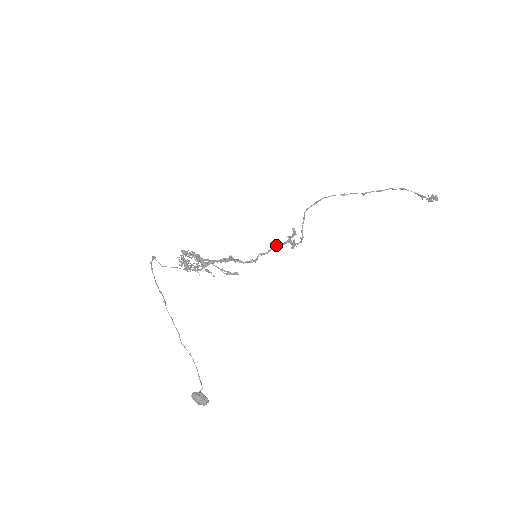
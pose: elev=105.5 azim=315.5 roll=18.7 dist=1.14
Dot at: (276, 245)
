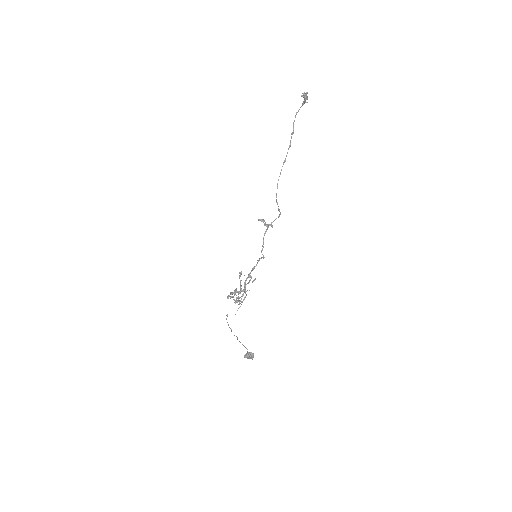
Dot at: (263, 237)
